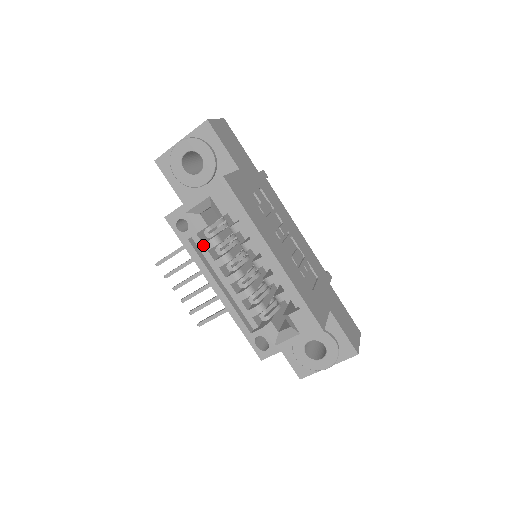
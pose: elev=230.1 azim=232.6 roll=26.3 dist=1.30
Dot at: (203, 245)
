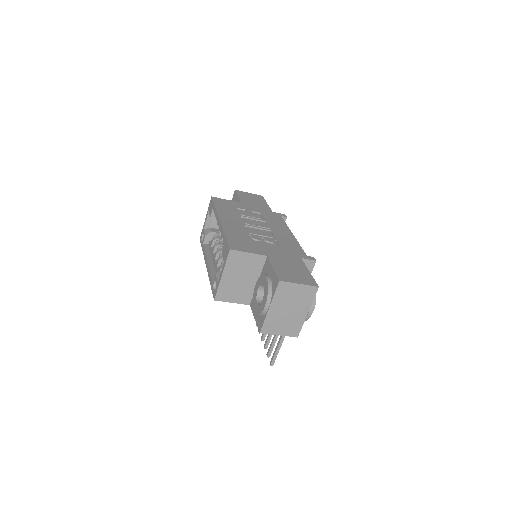
Dot at: (210, 245)
